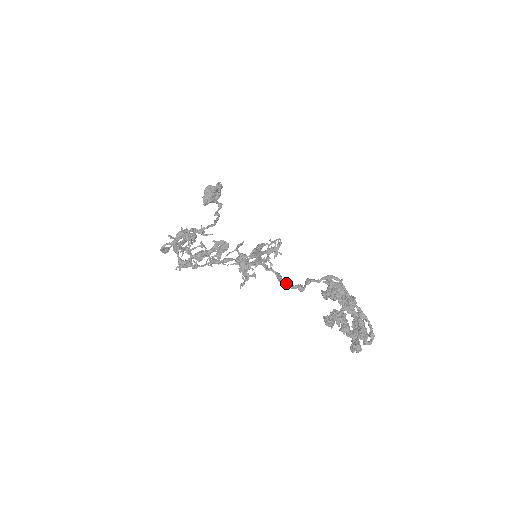
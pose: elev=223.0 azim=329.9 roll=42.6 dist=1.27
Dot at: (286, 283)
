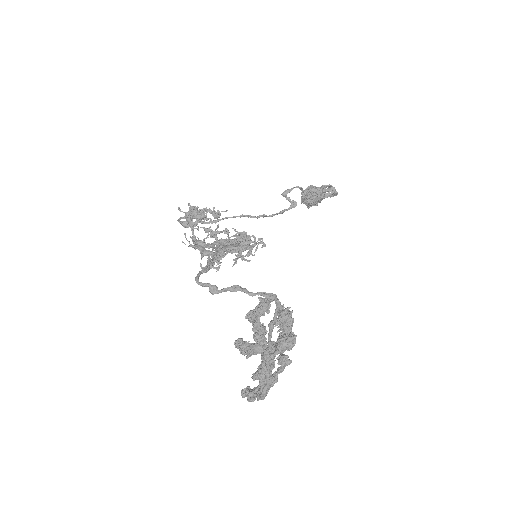
Dot at: (197, 276)
